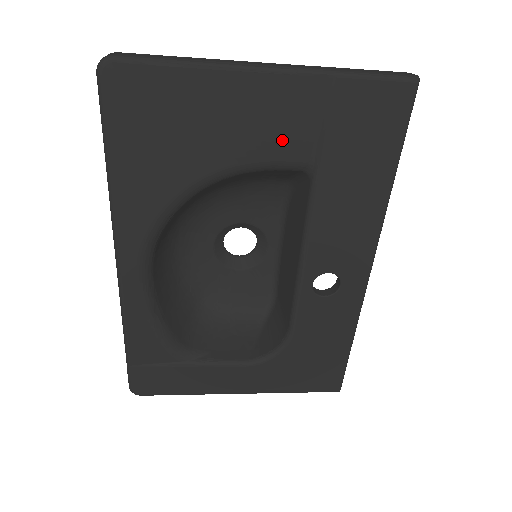
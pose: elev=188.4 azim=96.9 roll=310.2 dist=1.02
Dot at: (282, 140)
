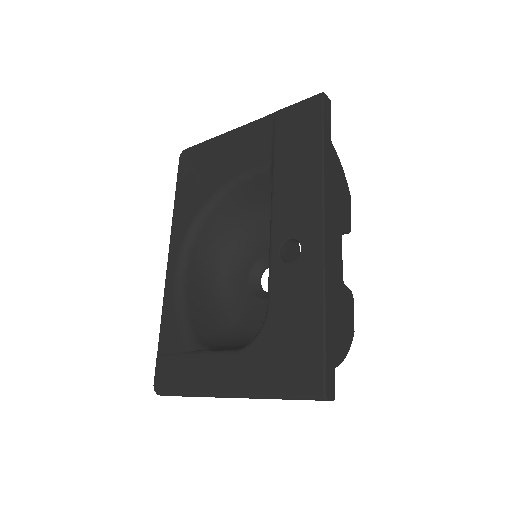
Dot at: (254, 156)
